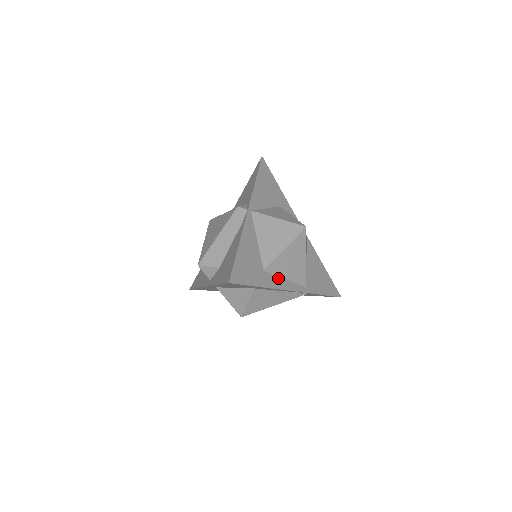
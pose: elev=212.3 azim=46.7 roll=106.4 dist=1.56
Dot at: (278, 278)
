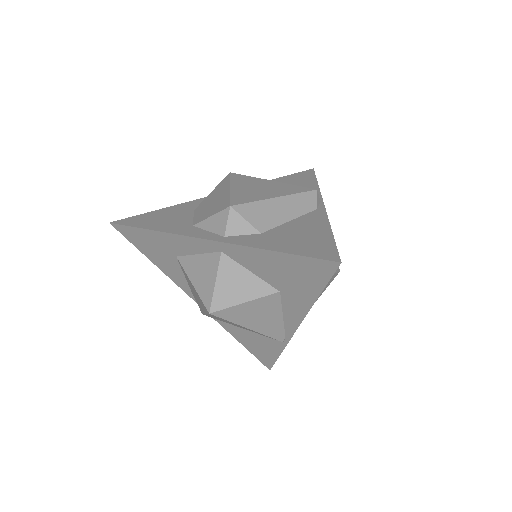
Dot at: occluded
